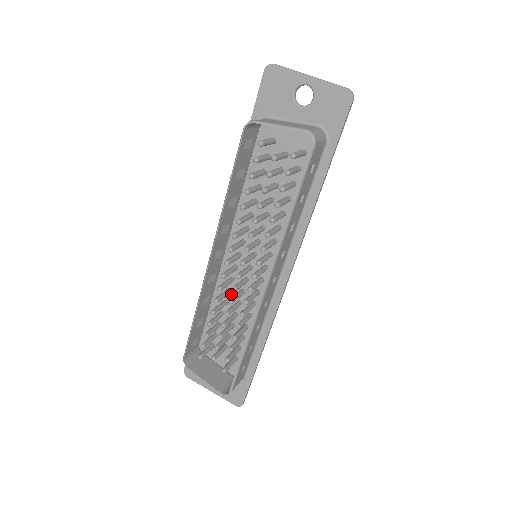
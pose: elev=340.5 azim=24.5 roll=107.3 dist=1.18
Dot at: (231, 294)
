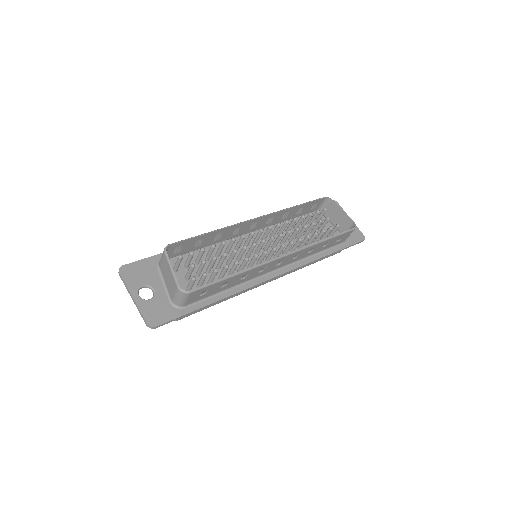
Dot at: (227, 255)
